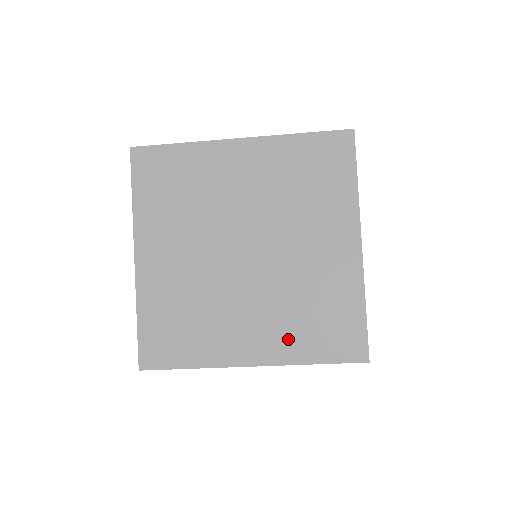
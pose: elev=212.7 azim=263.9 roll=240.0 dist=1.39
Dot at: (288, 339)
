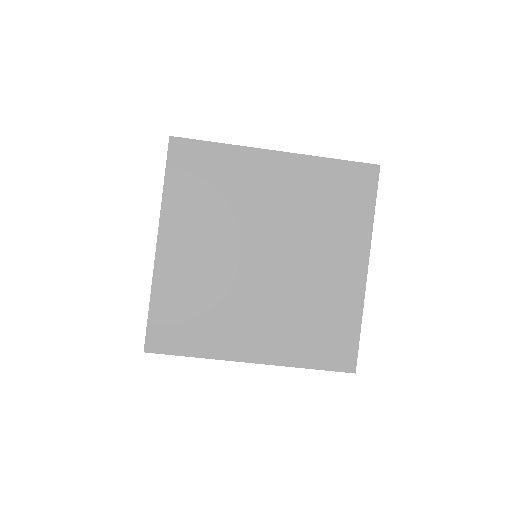
Dot at: (289, 343)
